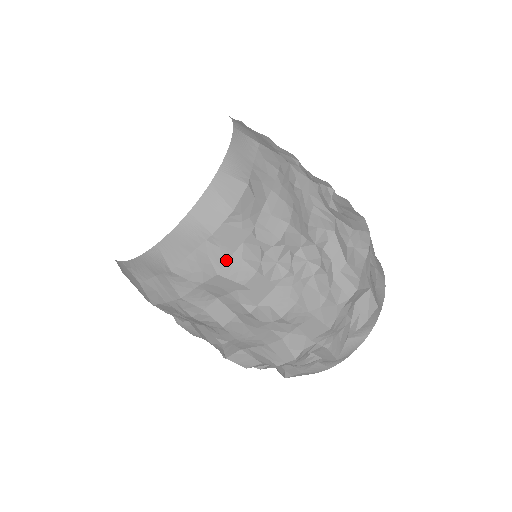
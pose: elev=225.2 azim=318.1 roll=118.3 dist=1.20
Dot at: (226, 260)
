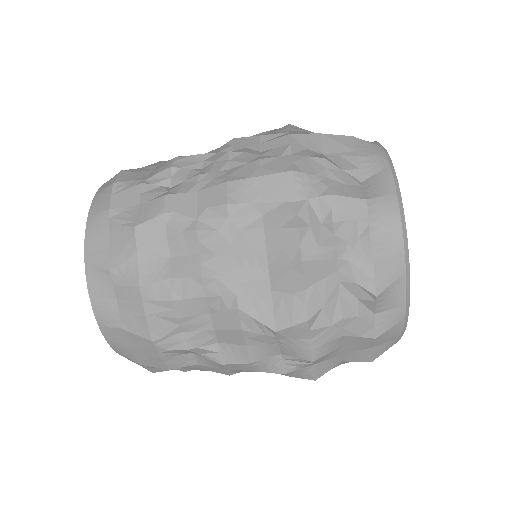
Dot at: (135, 214)
